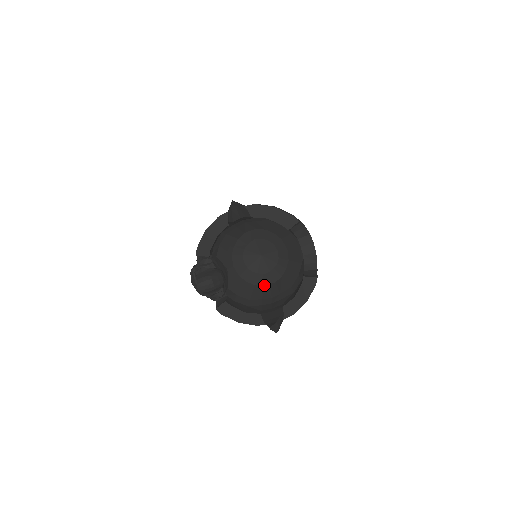
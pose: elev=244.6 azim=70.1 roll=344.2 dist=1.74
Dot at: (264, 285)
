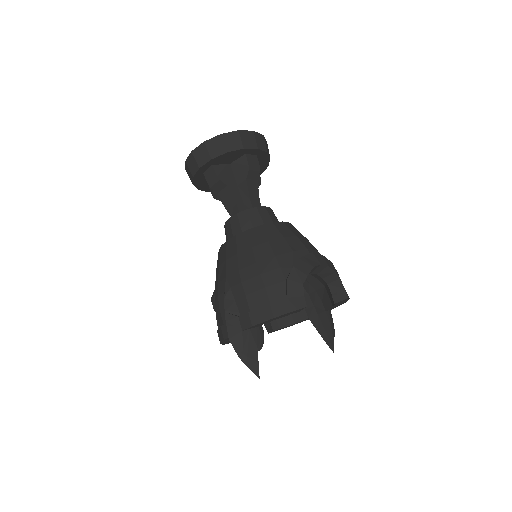
Dot at: occluded
